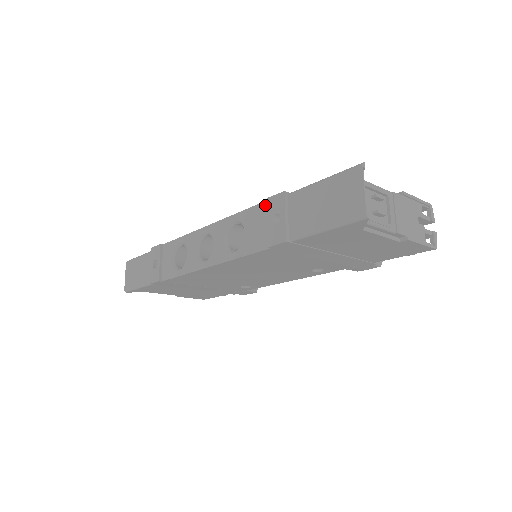
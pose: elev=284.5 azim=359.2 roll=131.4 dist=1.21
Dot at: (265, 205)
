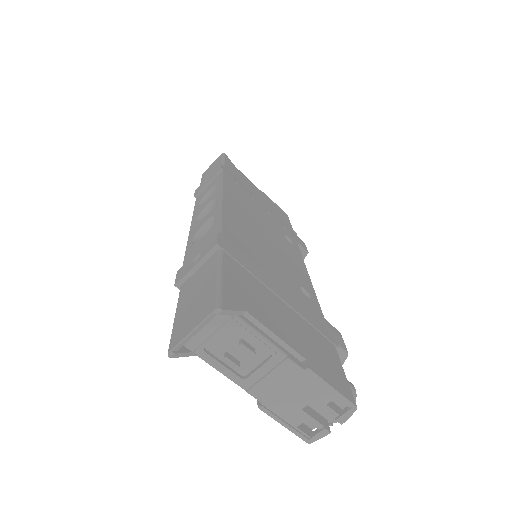
Dot at: occluded
